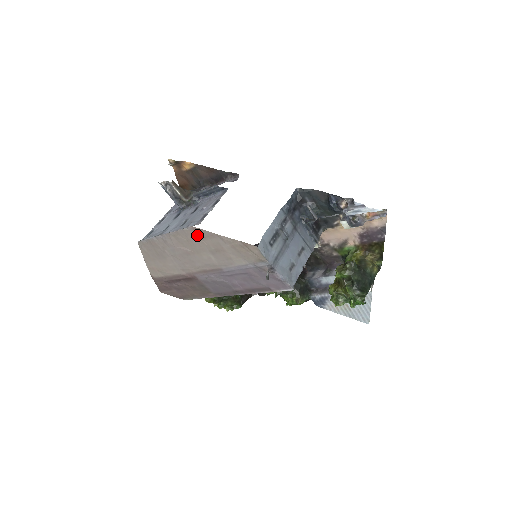
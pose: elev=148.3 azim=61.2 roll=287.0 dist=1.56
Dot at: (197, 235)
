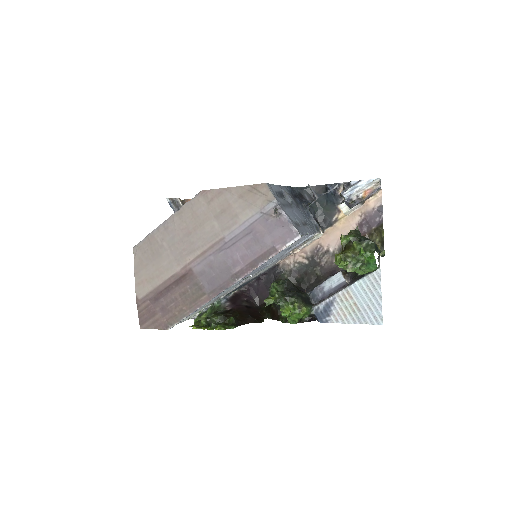
Dot at: (204, 200)
